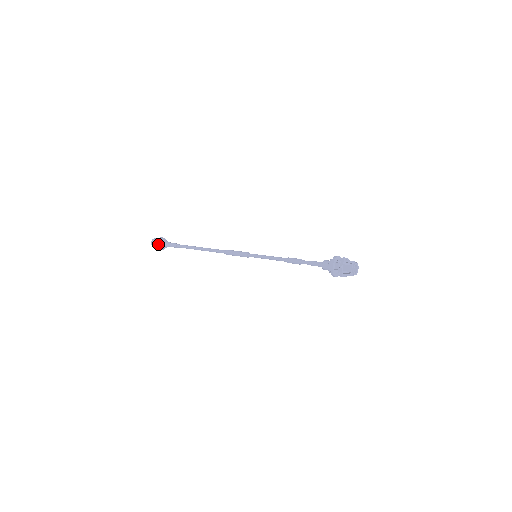
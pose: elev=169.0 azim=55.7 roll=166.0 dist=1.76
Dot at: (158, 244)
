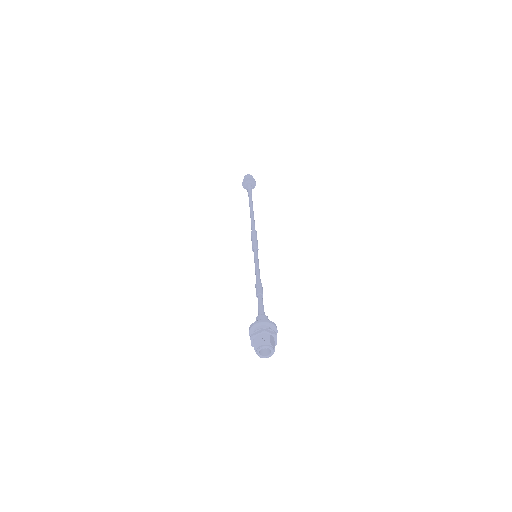
Dot at: occluded
